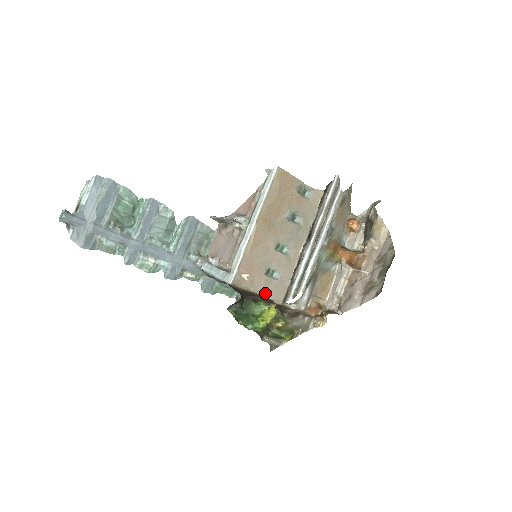
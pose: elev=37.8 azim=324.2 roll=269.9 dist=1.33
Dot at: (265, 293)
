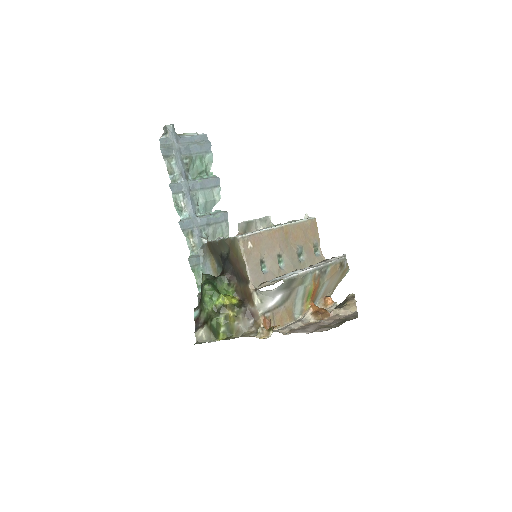
Dot at: (250, 270)
